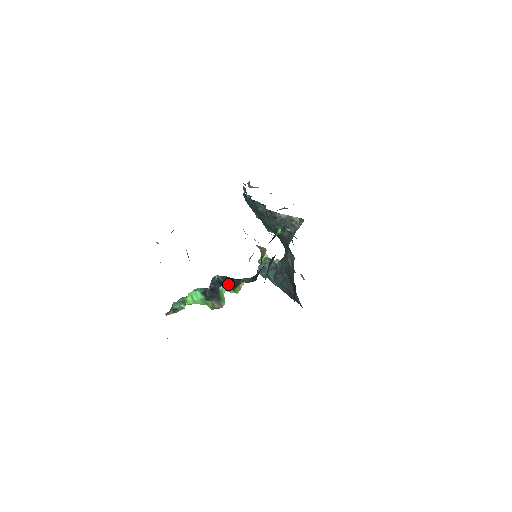
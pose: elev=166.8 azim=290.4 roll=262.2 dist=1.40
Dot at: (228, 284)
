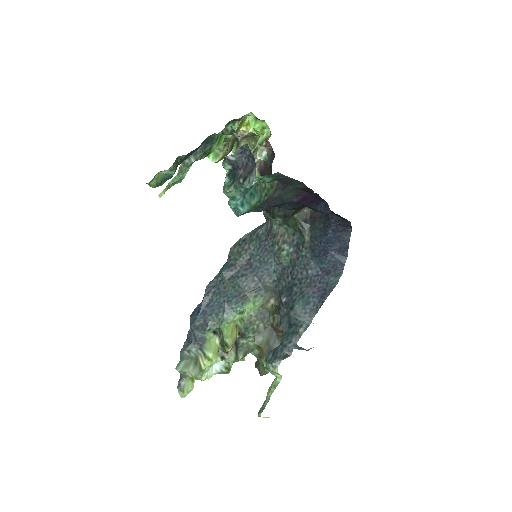
Dot at: occluded
